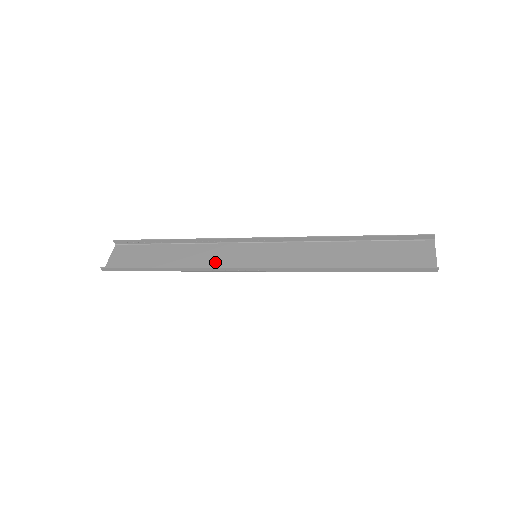
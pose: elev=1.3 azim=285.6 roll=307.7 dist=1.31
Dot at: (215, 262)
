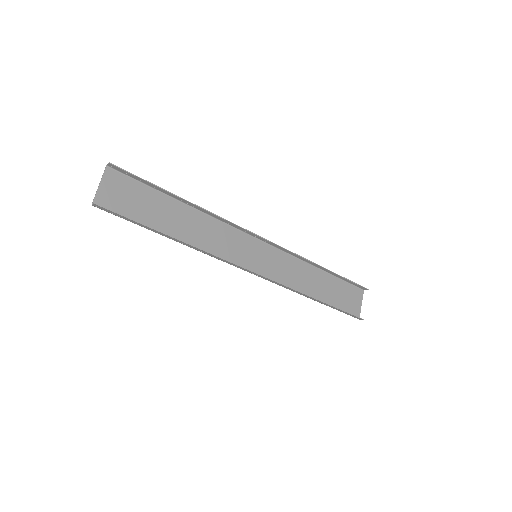
Dot at: (221, 248)
